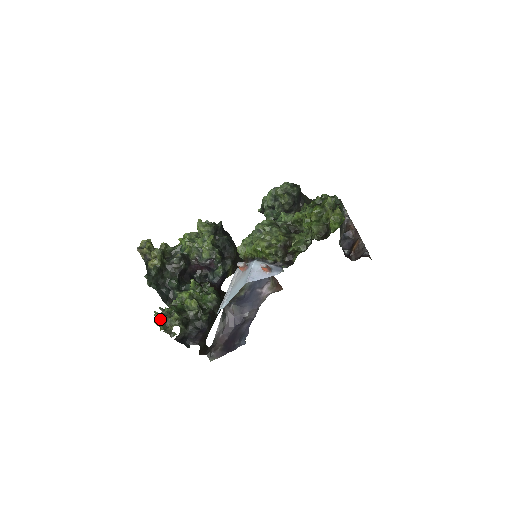
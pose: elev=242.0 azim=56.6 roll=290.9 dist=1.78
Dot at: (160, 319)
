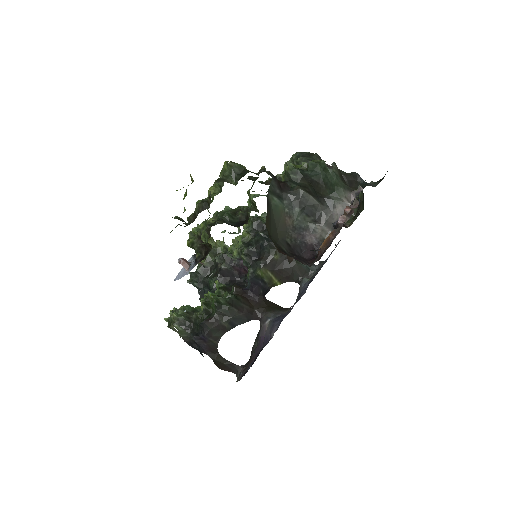
Dot at: (170, 315)
